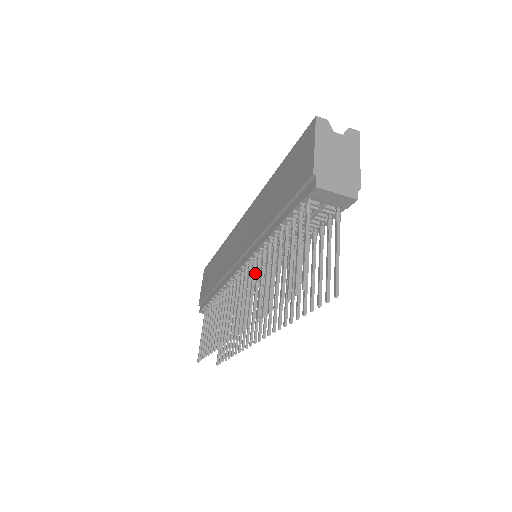
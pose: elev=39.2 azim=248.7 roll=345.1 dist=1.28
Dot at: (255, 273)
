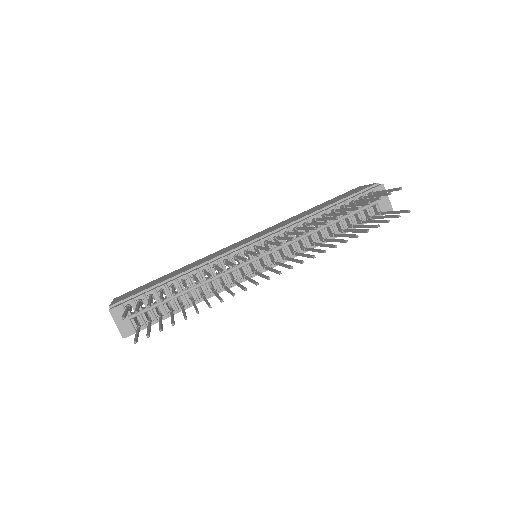
Dot at: occluded
